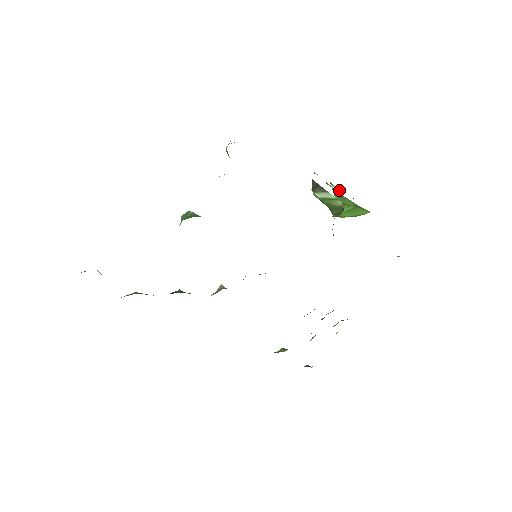
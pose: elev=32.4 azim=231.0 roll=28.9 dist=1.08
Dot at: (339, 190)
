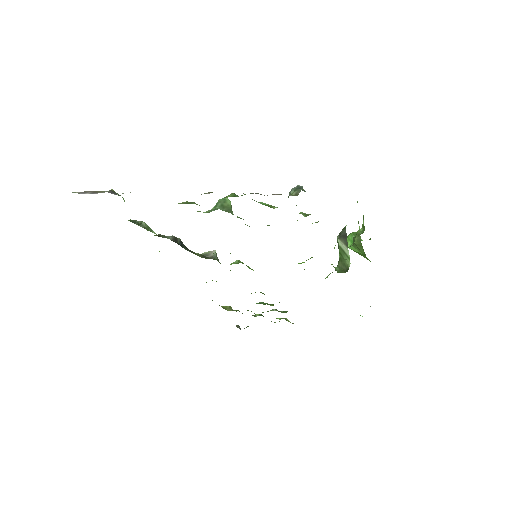
Dot at: (364, 229)
